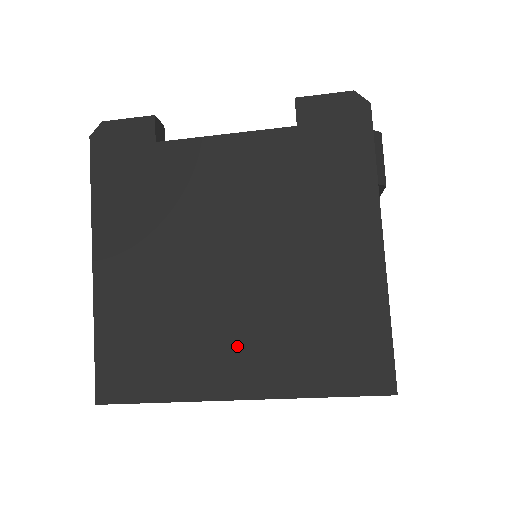
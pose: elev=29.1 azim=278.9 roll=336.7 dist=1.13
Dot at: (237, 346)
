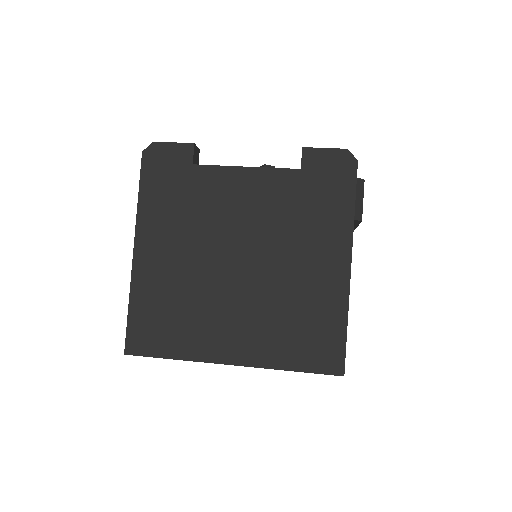
Dot at: (234, 326)
